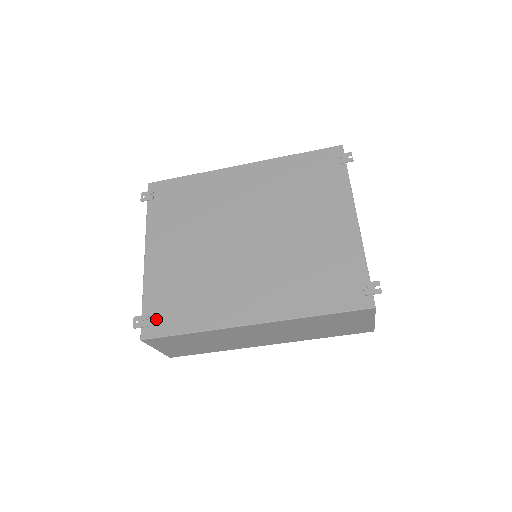
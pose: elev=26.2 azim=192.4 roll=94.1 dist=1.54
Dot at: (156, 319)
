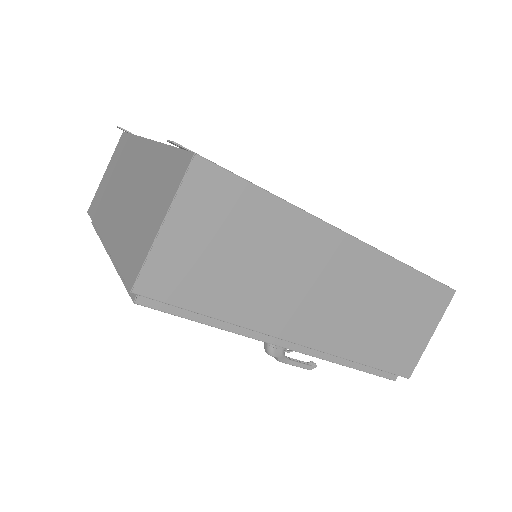
Dot at: occluded
